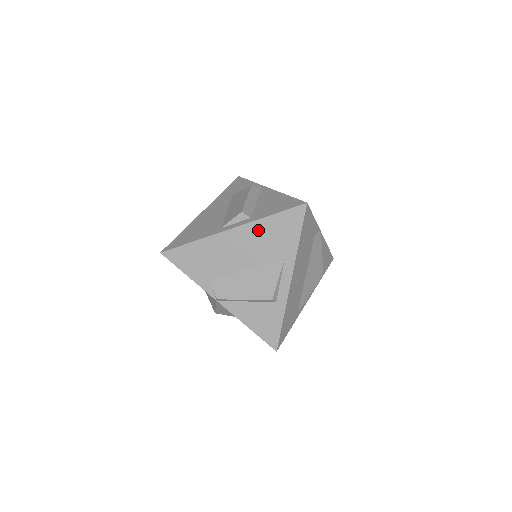
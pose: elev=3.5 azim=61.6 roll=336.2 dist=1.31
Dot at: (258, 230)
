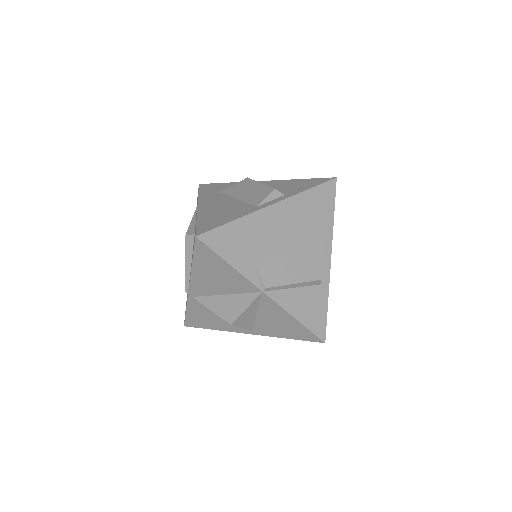
Dot at: (298, 205)
